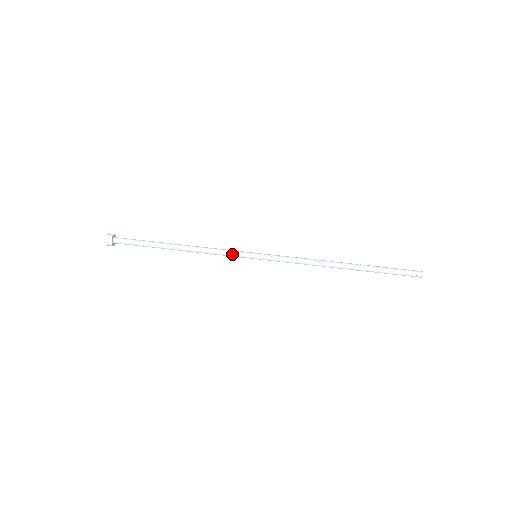
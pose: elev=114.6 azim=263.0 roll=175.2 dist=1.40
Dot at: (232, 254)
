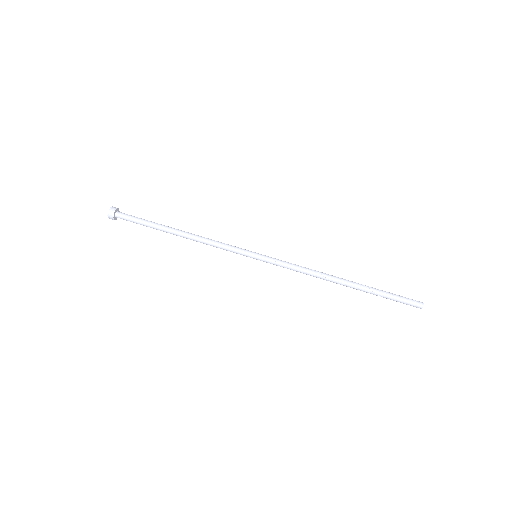
Dot at: (232, 249)
